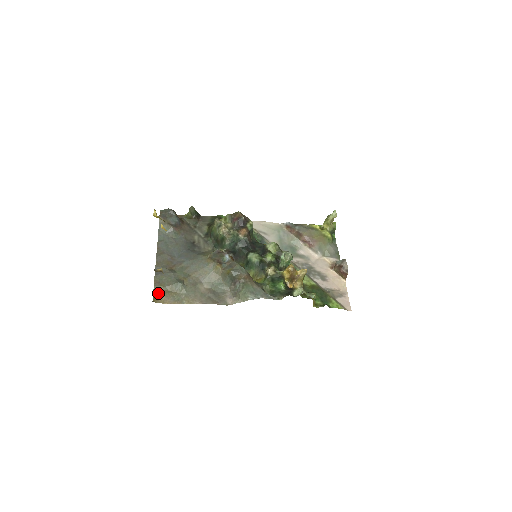
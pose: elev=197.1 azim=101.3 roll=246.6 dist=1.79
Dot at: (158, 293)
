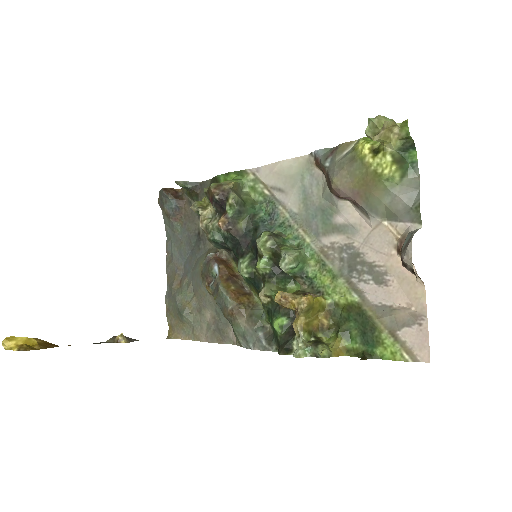
Dot at: (171, 325)
